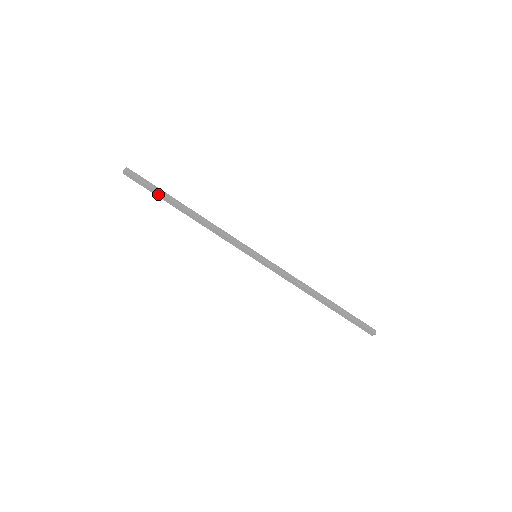
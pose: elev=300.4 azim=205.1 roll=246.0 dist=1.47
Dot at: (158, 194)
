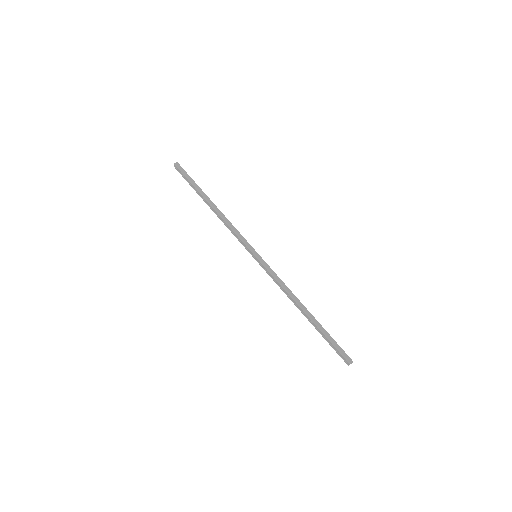
Dot at: (194, 187)
